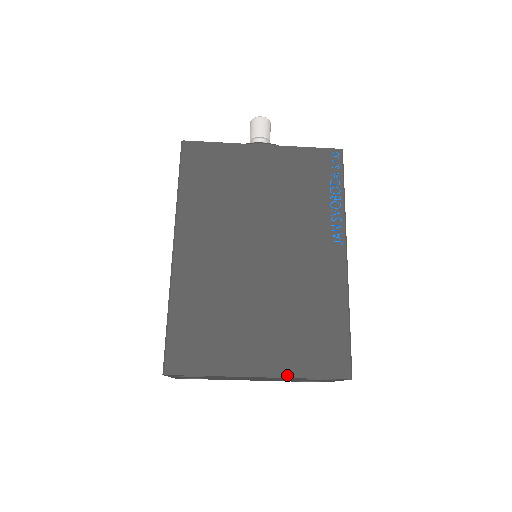
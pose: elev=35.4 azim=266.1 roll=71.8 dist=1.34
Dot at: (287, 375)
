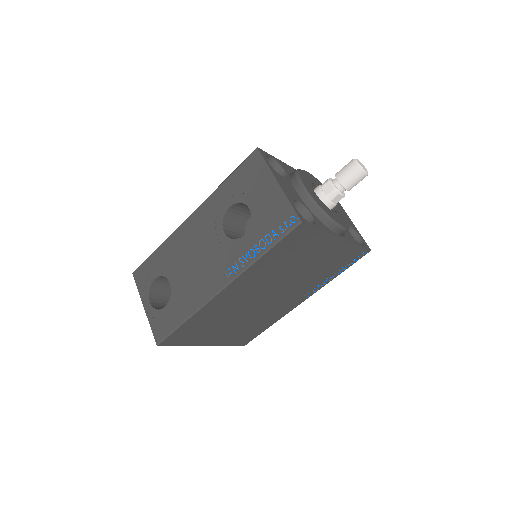
Dot at: (220, 345)
